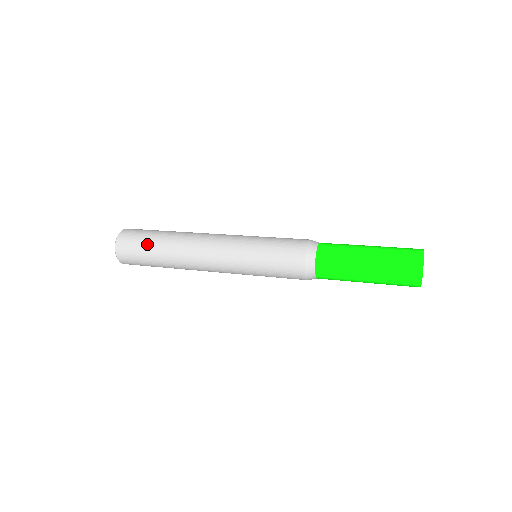
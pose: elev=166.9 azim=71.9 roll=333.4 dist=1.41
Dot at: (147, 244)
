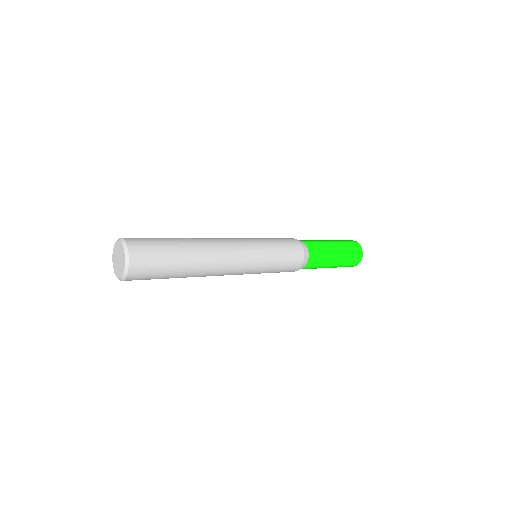
Dot at: (167, 245)
